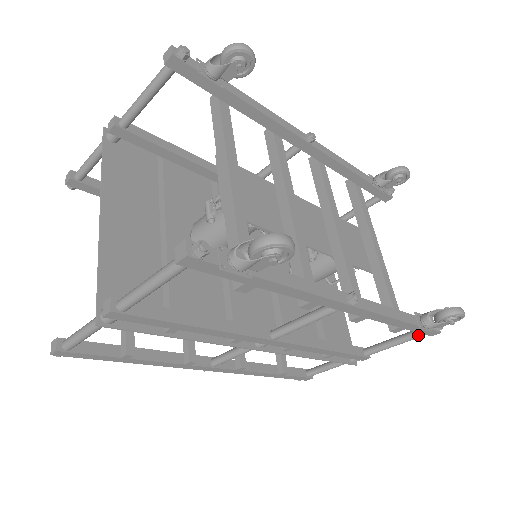
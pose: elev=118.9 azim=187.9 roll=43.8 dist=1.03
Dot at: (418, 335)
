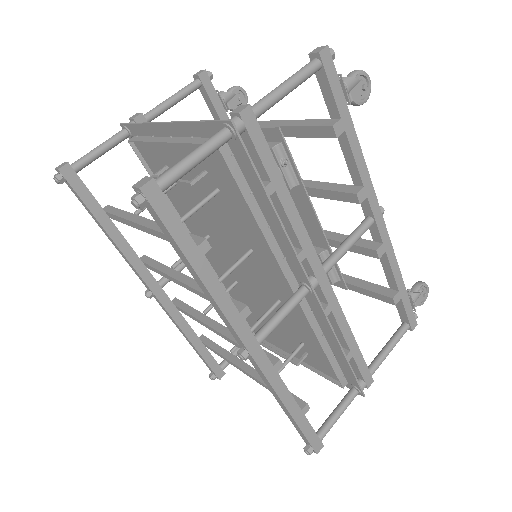
Dot at: (404, 329)
